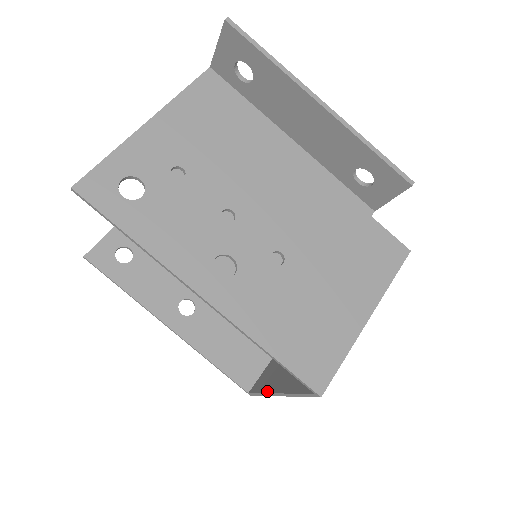
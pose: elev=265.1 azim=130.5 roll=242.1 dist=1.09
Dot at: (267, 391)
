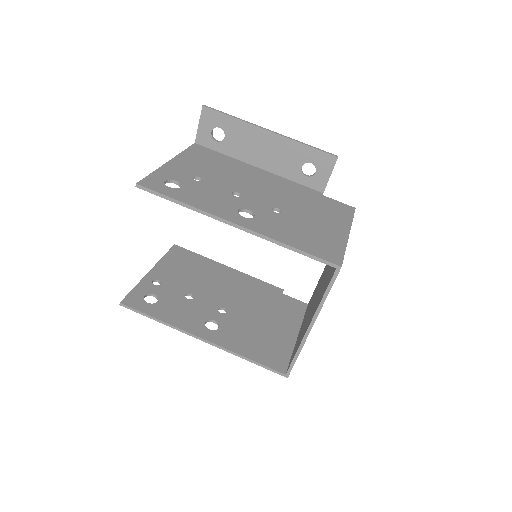
Dot at: (301, 340)
